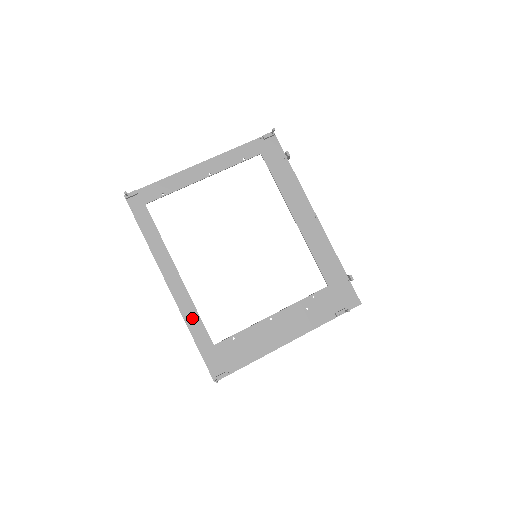
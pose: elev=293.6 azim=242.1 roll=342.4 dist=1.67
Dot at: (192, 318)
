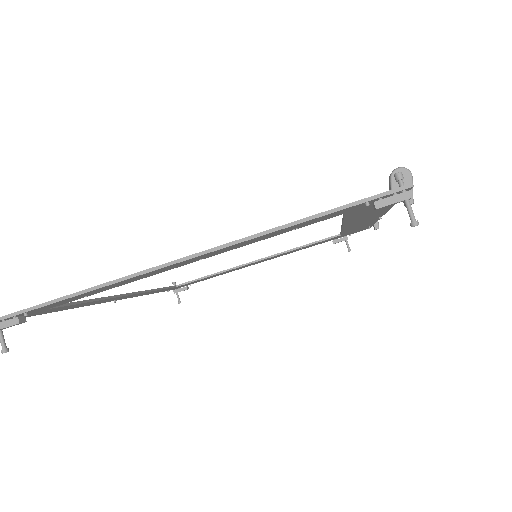
Dot at: occluded
